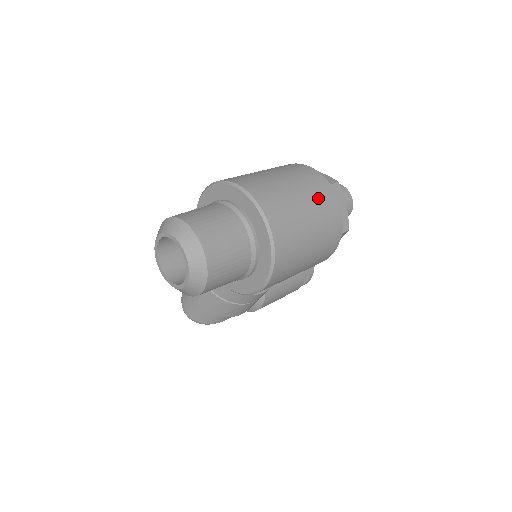
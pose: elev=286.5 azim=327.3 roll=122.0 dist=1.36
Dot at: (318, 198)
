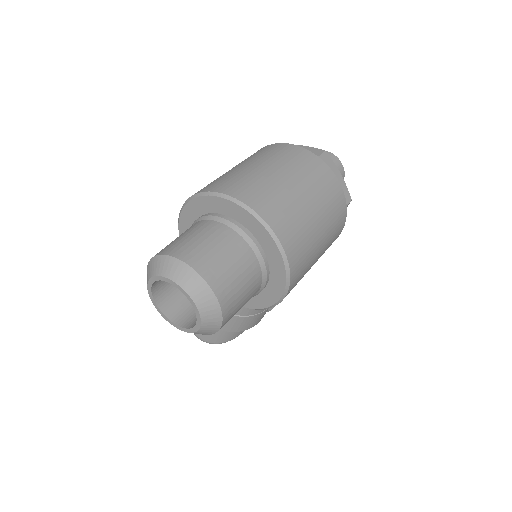
Dot at: (312, 178)
